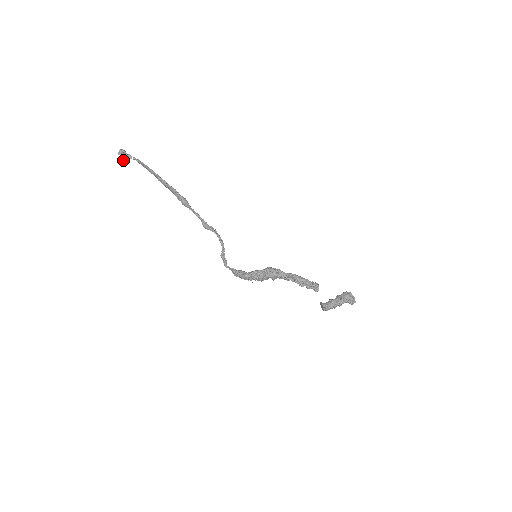
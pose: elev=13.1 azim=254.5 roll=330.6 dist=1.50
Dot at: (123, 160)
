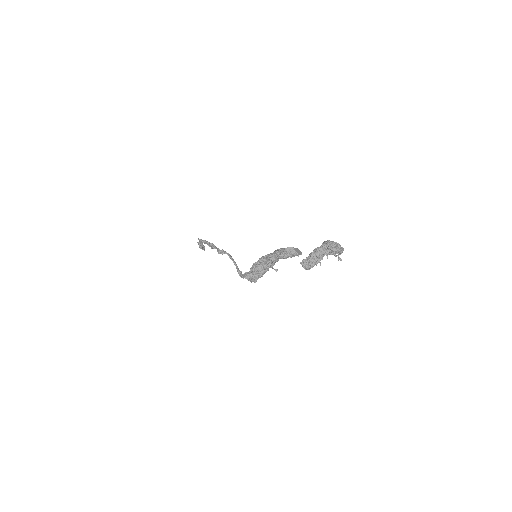
Dot at: (204, 250)
